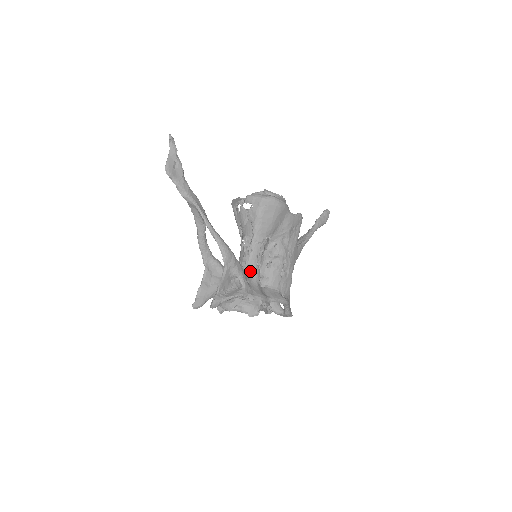
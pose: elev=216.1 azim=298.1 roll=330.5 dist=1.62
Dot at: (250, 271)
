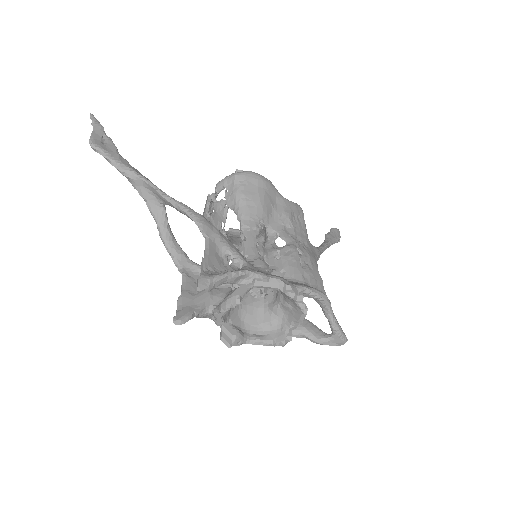
Dot at: (251, 261)
